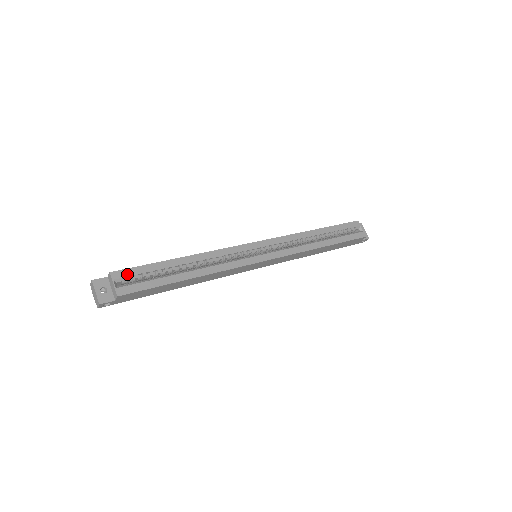
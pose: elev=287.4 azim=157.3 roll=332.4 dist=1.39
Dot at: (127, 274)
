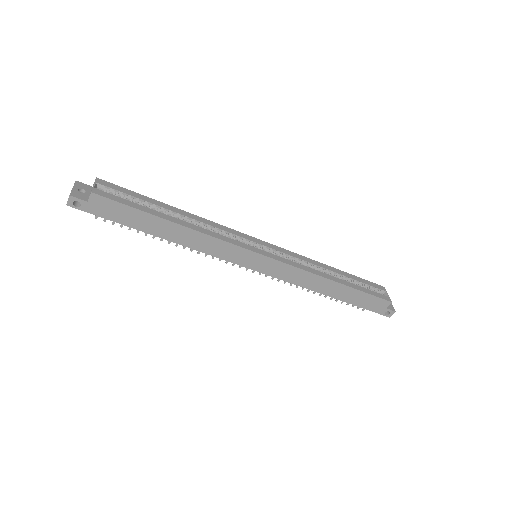
Dot at: (112, 187)
